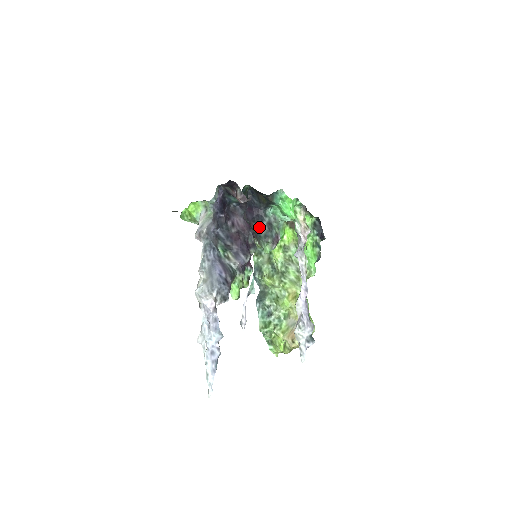
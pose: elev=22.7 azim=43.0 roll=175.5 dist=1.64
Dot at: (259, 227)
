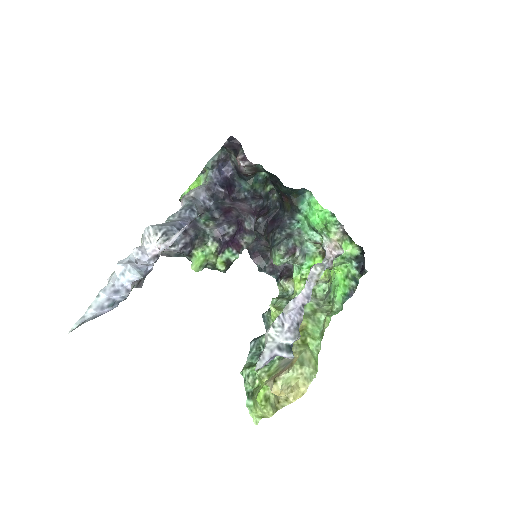
Dot at: (275, 236)
